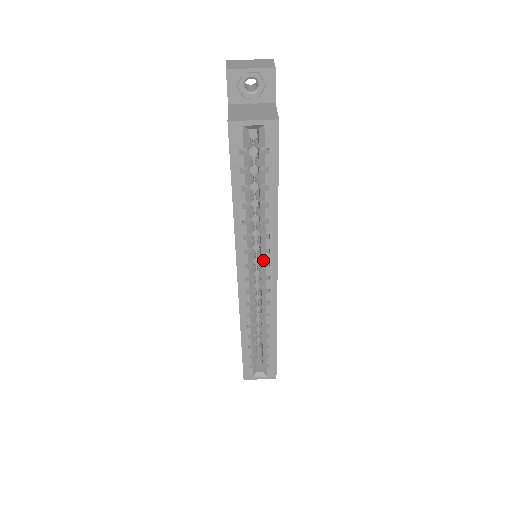
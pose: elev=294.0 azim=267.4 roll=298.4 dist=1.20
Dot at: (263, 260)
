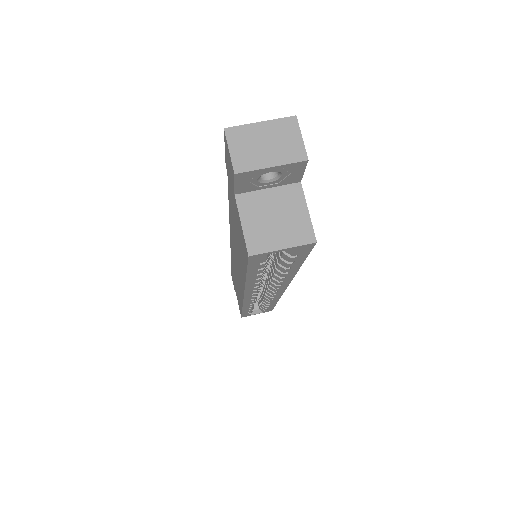
Dot at: (272, 286)
